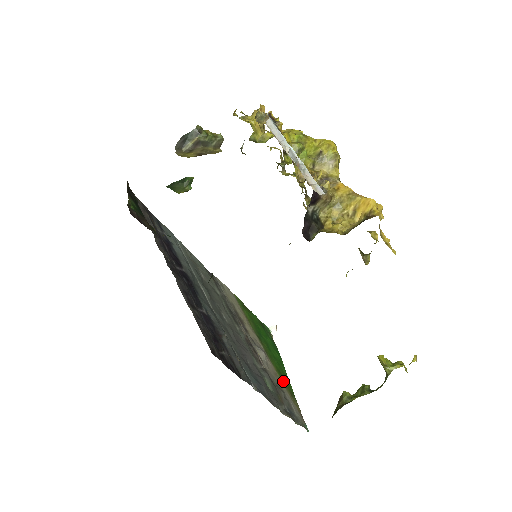
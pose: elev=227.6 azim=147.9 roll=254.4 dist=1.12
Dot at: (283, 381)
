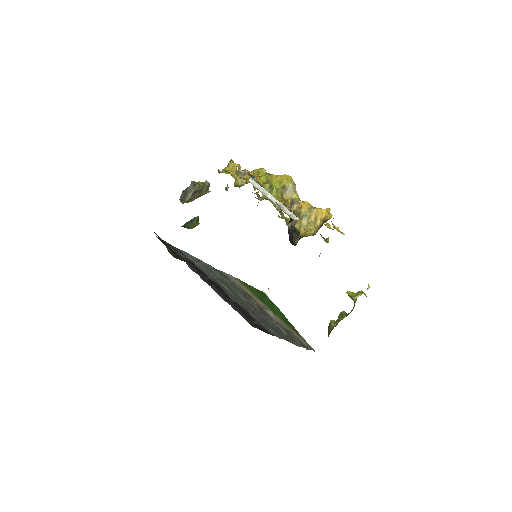
Dot at: (289, 326)
